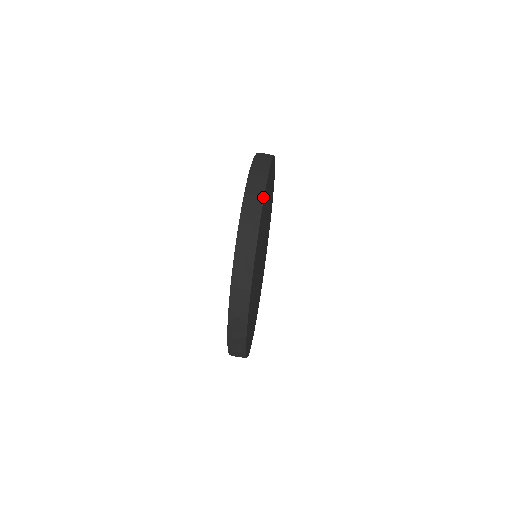
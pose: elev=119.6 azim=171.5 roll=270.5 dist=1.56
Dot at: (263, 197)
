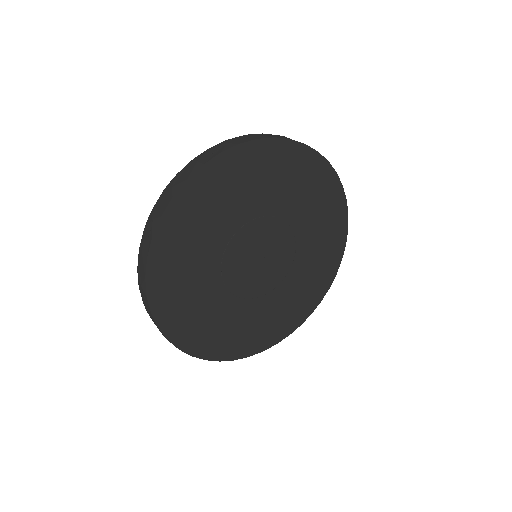
Dot at: (201, 165)
